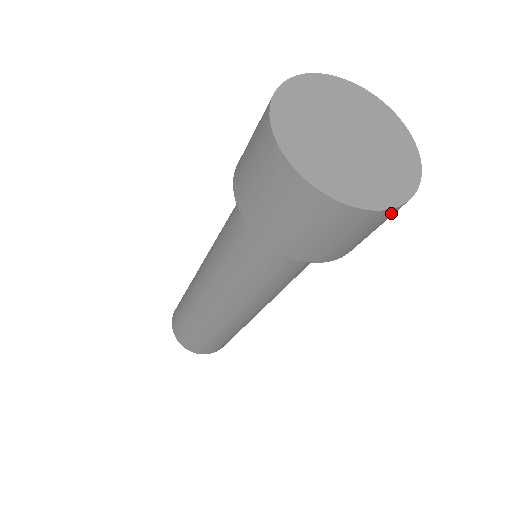
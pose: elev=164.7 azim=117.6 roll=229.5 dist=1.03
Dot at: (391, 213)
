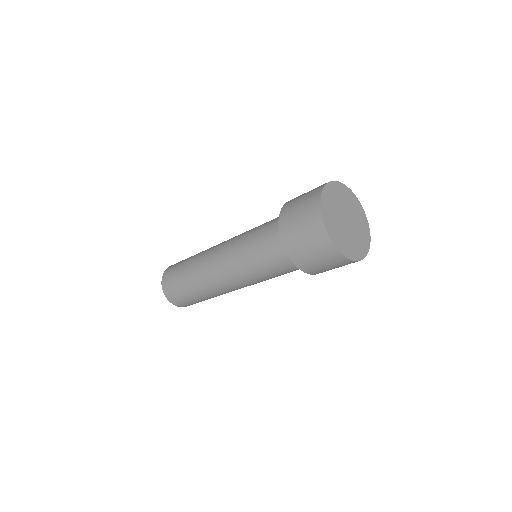
Dot at: occluded
